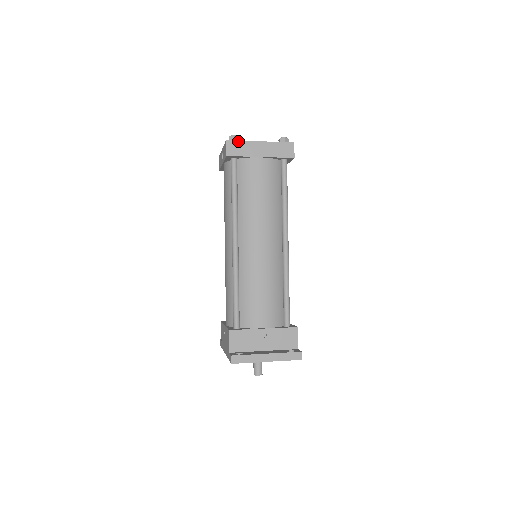
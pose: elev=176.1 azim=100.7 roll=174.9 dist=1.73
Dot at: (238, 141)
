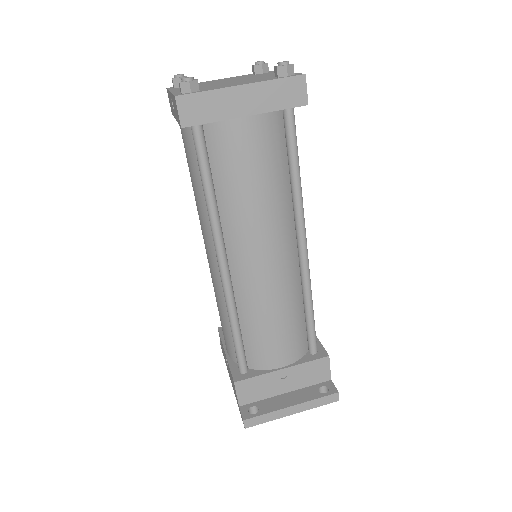
Dot at: (198, 93)
